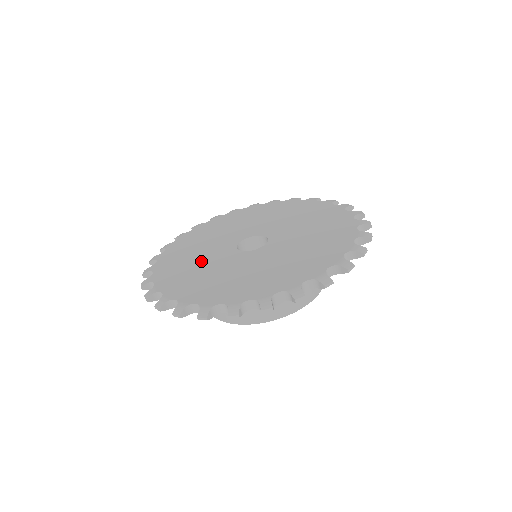
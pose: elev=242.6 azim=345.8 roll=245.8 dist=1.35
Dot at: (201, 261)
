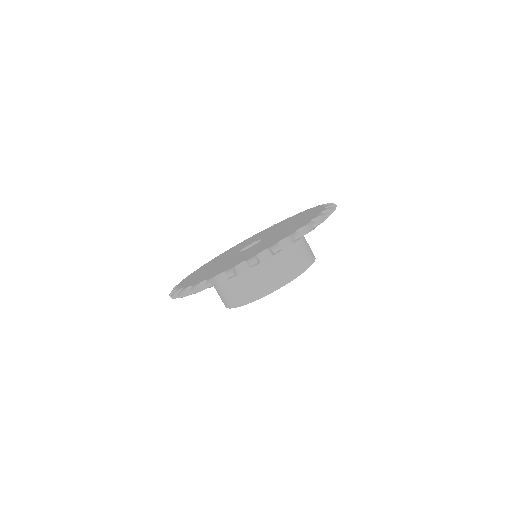
Dot at: (218, 266)
